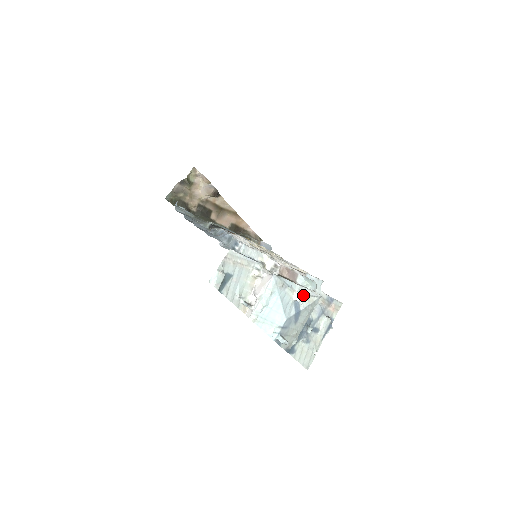
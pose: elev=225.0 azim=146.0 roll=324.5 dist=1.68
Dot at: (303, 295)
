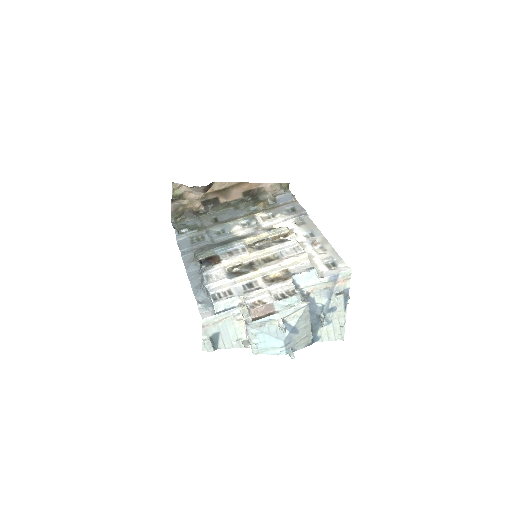
Dot at: (287, 316)
